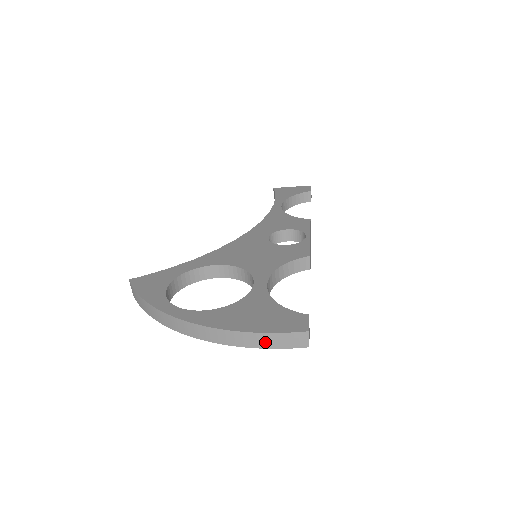
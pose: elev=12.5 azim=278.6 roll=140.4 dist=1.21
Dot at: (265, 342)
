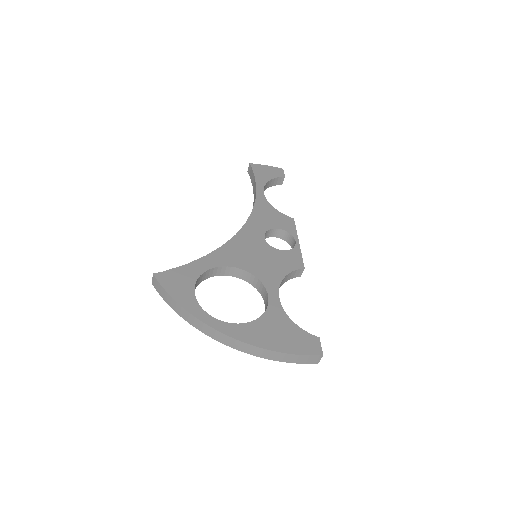
Dot at: (289, 359)
